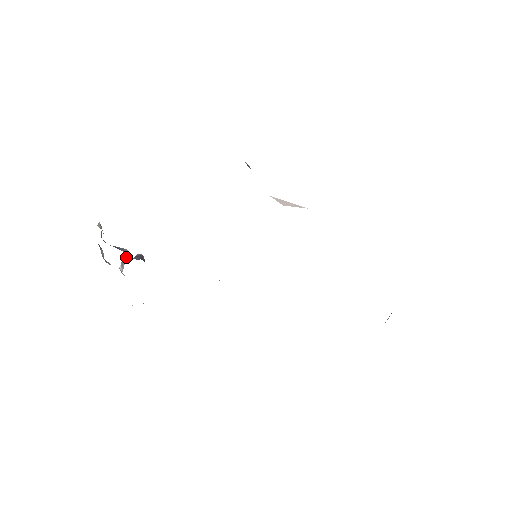
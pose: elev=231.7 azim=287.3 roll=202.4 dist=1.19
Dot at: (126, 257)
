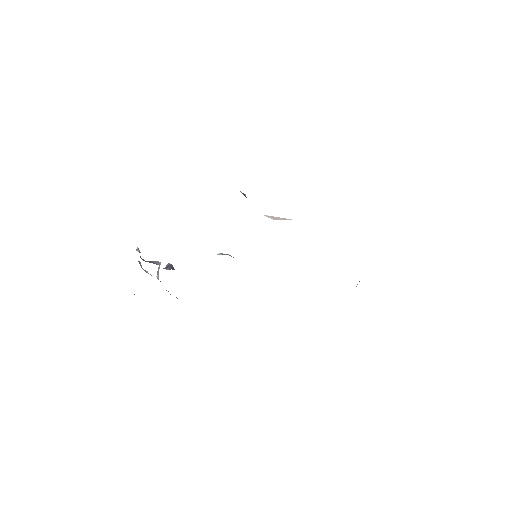
Dot at: (159, 267)
